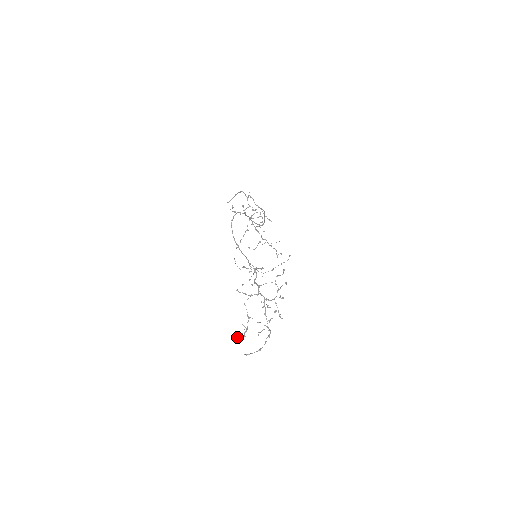
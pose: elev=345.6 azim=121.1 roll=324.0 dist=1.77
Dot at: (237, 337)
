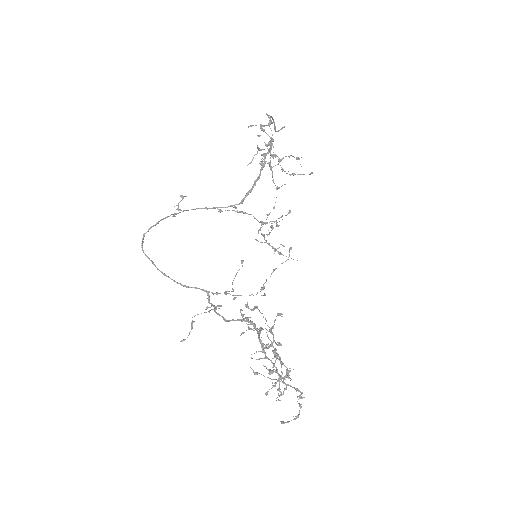
Dot at: (266, 394)
